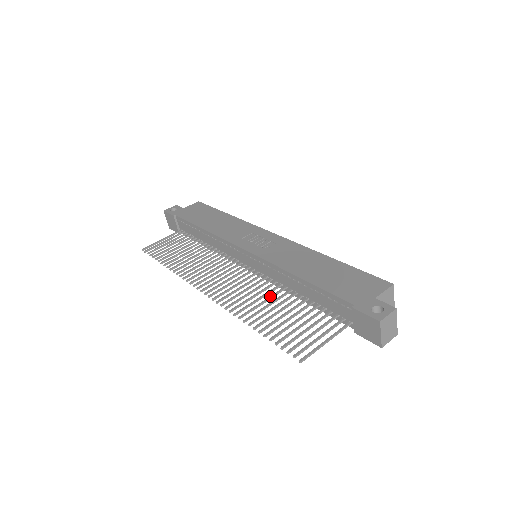
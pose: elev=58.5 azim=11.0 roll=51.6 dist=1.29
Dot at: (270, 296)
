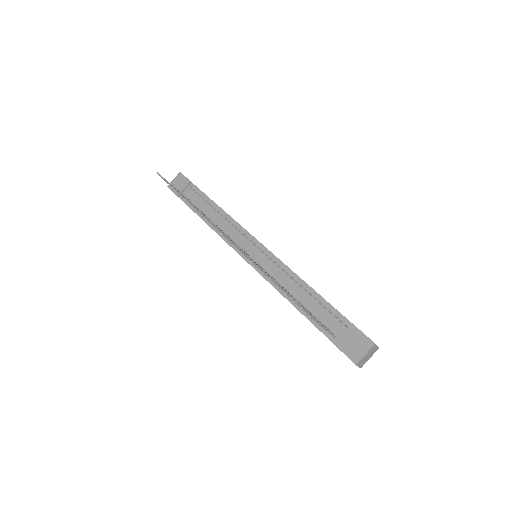
Dot at: occluded
